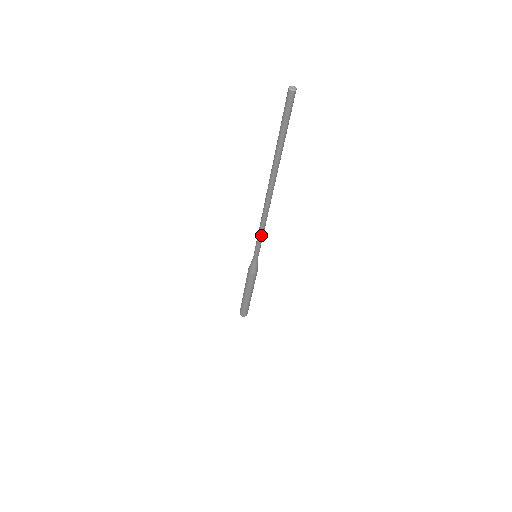
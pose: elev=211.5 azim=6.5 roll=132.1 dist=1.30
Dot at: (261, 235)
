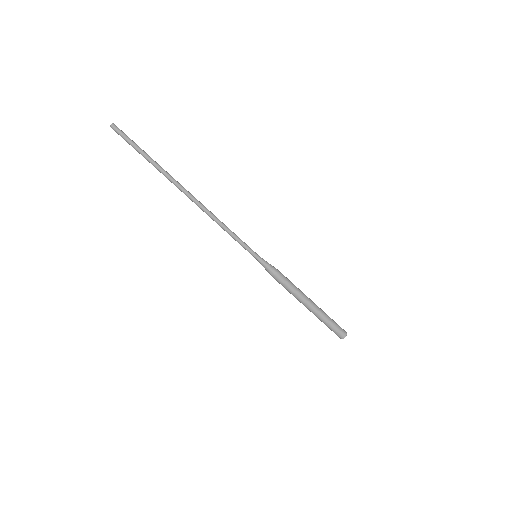
Dot at: (227, 232)
